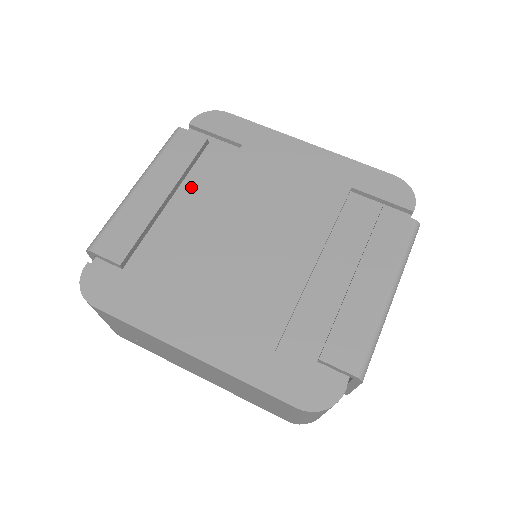
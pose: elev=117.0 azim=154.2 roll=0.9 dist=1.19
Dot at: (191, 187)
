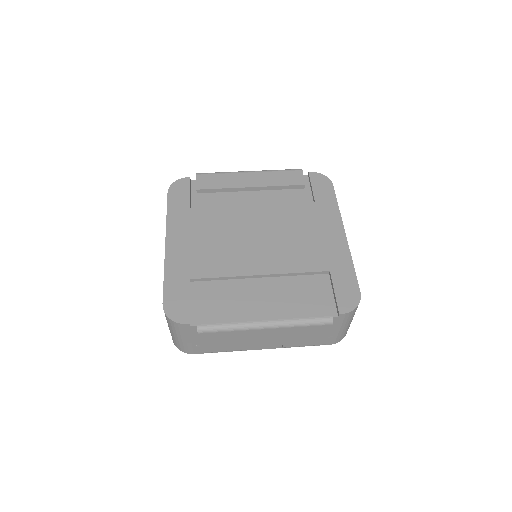
Dot at: (268, 195)
